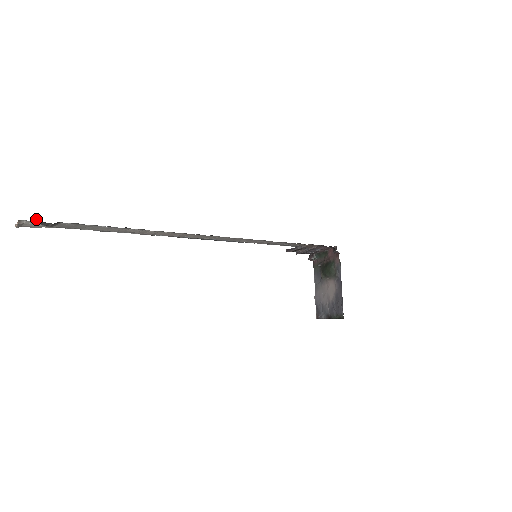
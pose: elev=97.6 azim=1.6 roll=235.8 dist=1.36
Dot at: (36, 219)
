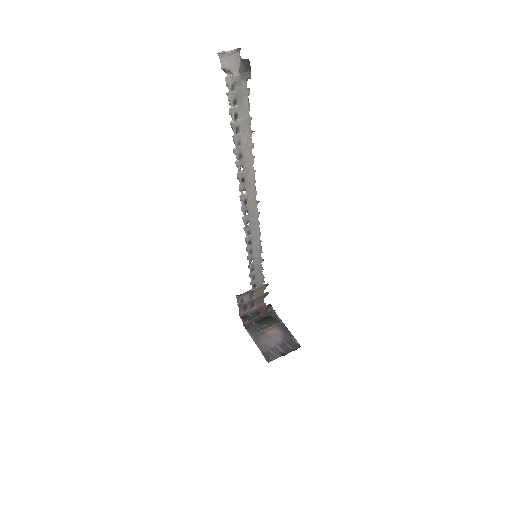
Dot at: (248, 59)
